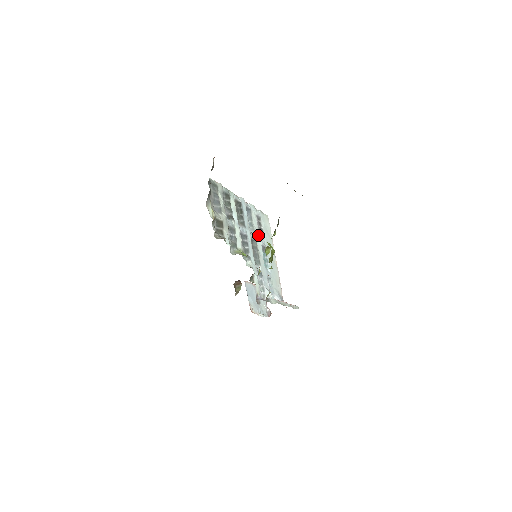
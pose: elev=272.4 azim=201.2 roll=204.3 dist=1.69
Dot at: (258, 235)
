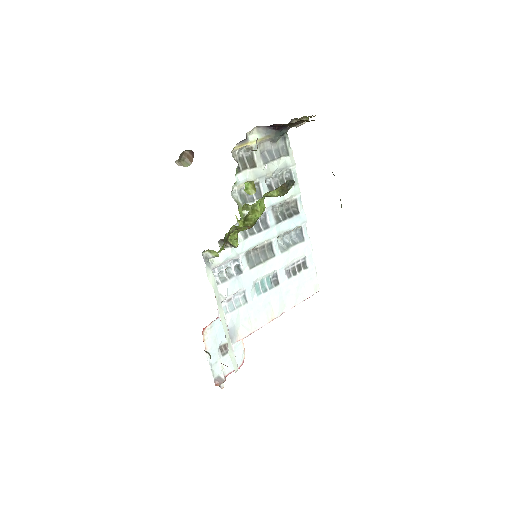
Dot at: (283, 261)
